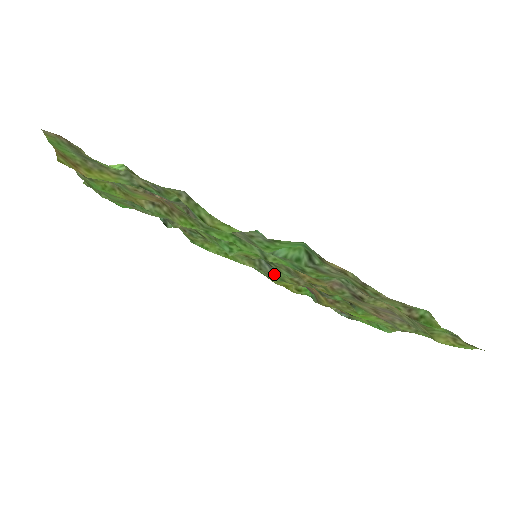
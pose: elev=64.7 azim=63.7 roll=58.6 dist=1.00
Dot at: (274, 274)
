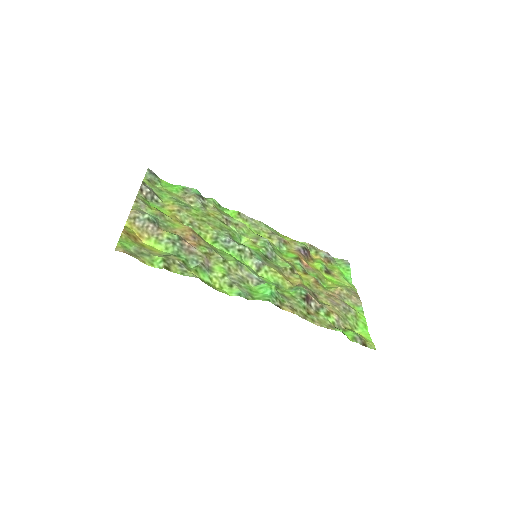
Dot at: (274, 248)
